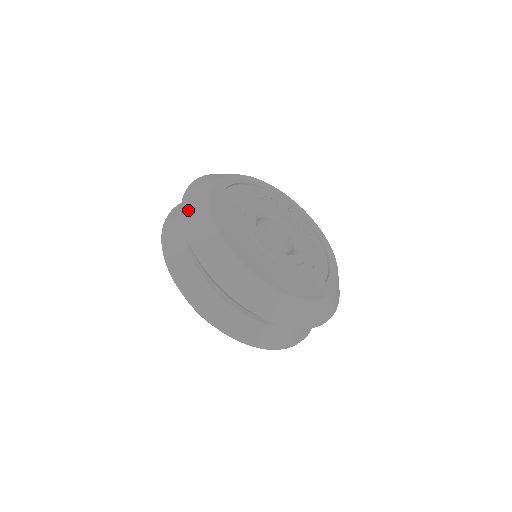
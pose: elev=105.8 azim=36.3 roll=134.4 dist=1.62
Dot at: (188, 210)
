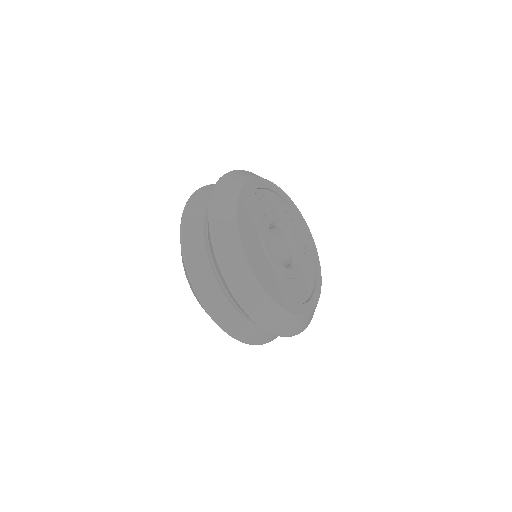
Dot at: (224, 259)
